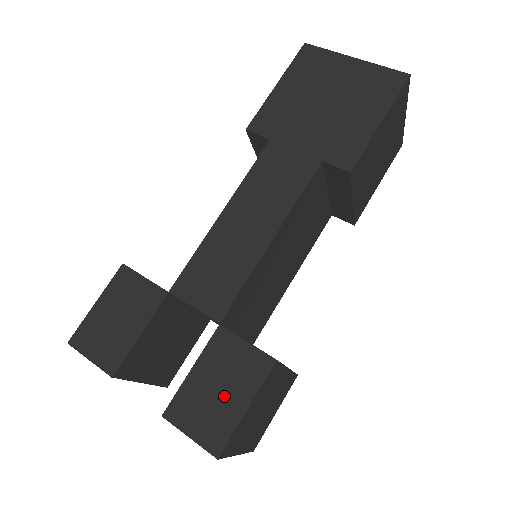
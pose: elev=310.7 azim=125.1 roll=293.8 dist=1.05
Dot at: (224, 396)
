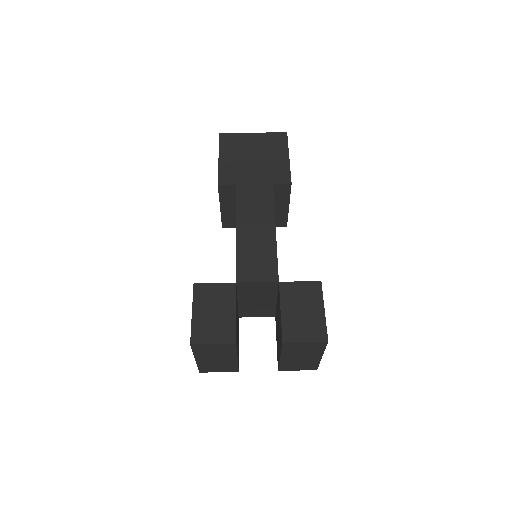
Dot at: (308, 312)
